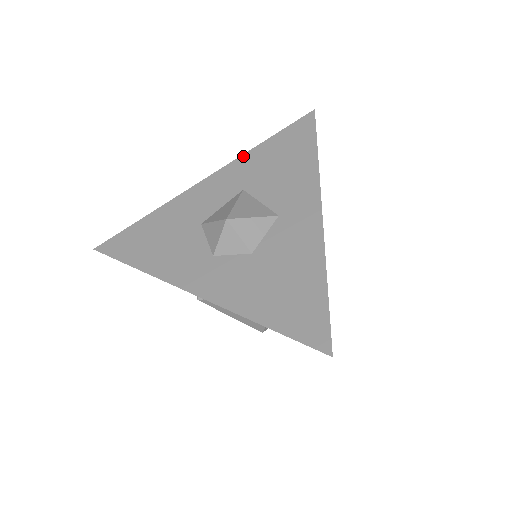
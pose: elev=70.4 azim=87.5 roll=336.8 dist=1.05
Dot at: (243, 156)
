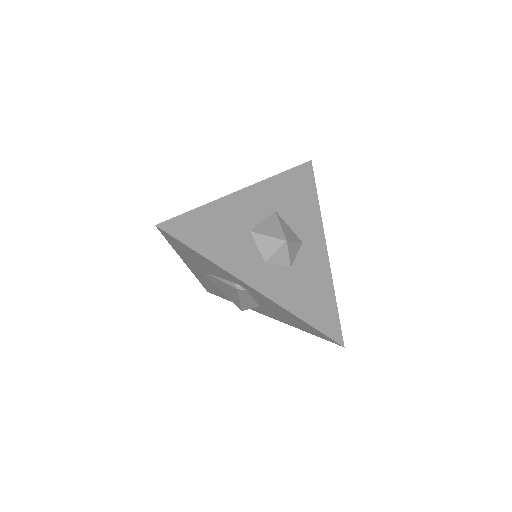
Dot at: (270, 179)
